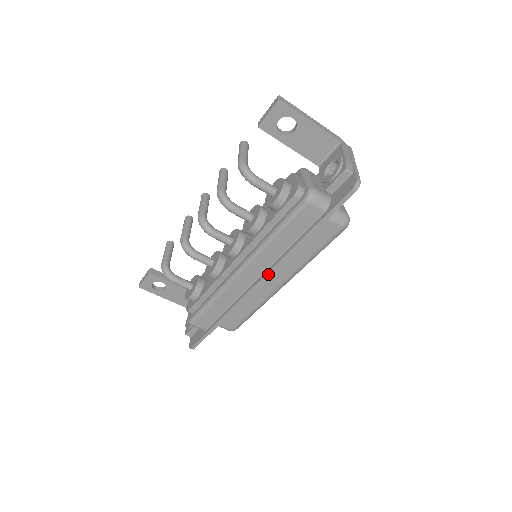
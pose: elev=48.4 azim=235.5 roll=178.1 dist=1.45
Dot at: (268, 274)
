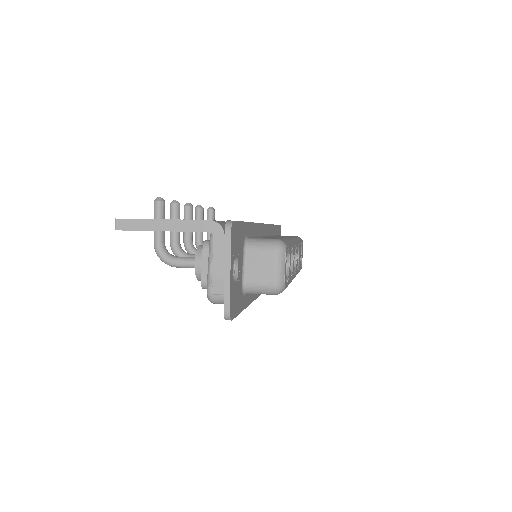
Dot at: occluded
